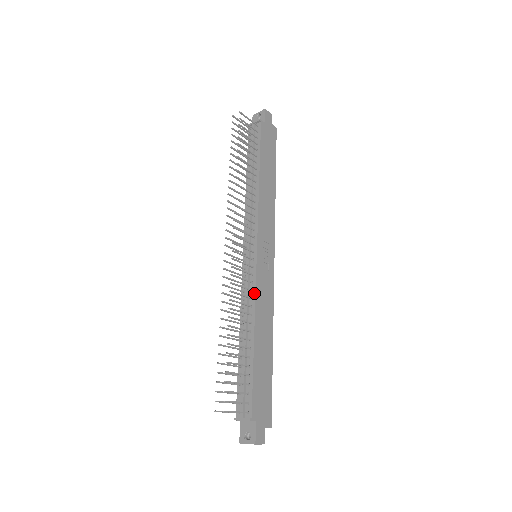
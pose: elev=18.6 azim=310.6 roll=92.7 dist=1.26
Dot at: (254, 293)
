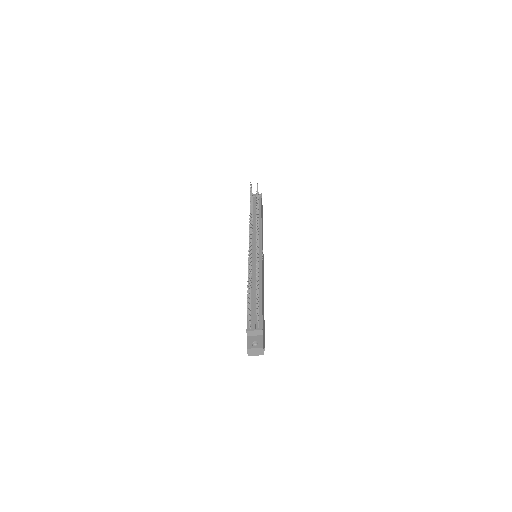
Dot at: (261, 269)
